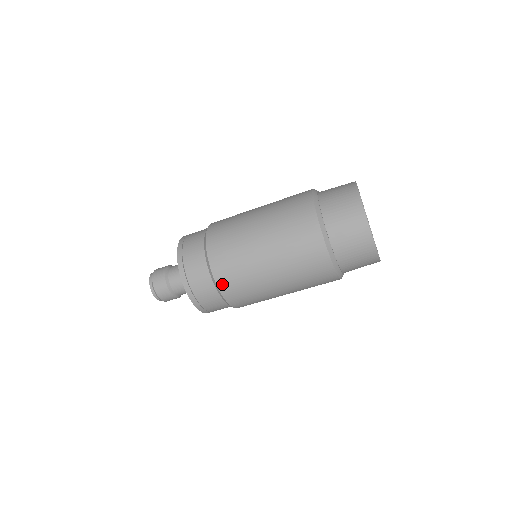
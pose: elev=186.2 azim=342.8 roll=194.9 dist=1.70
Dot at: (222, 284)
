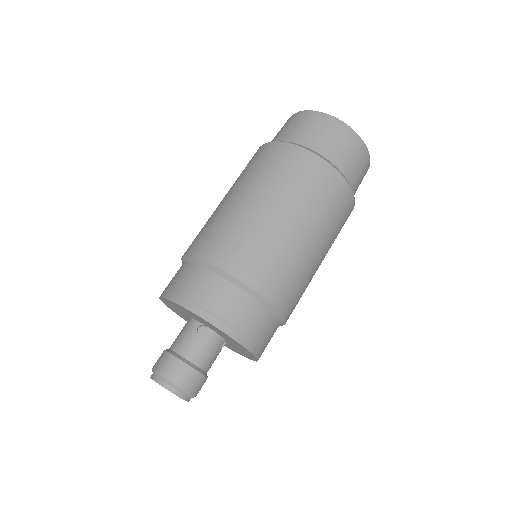
Dot at: (263, 287)
